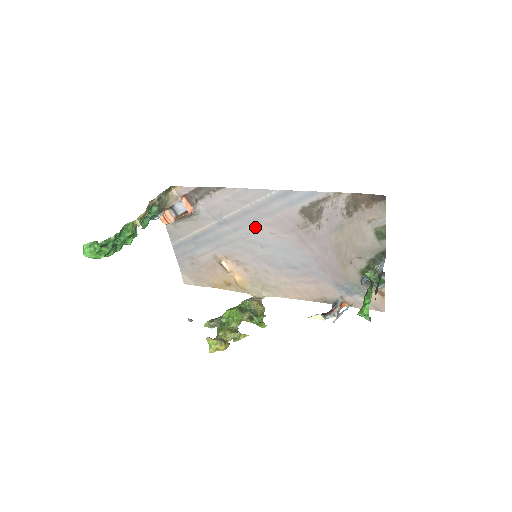
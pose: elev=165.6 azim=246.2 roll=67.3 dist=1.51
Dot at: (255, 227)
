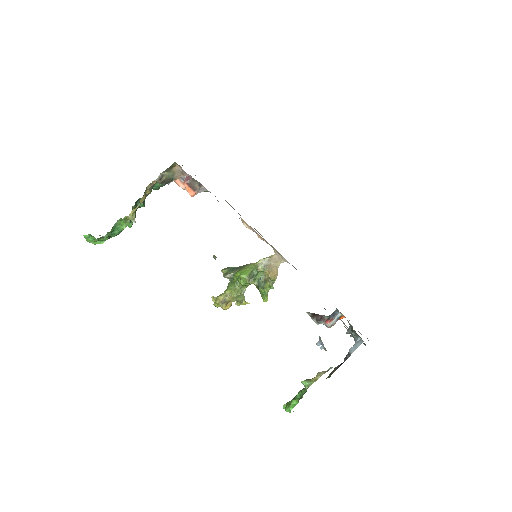
Dot at: occluded
